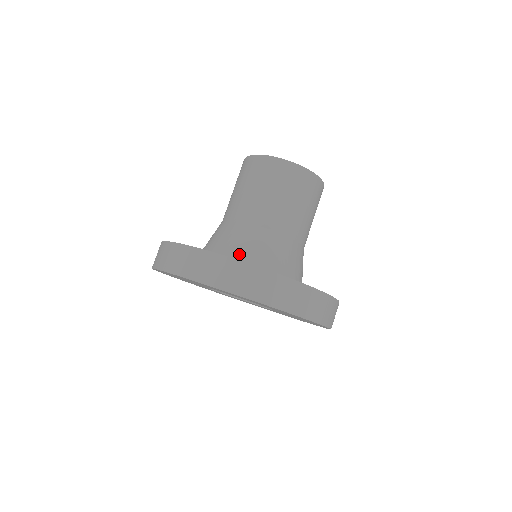
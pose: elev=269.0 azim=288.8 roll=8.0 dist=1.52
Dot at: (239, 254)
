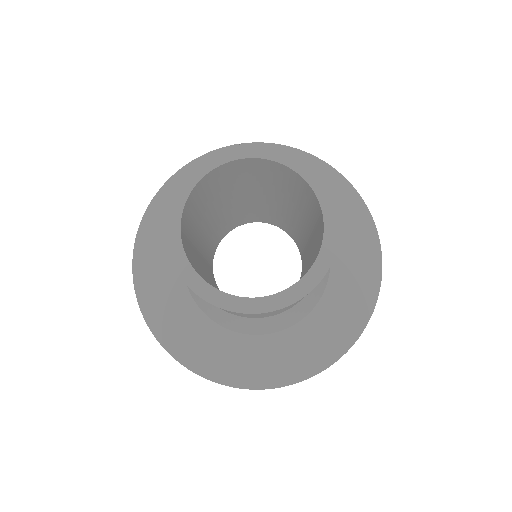
Dot at: (236, 329)
